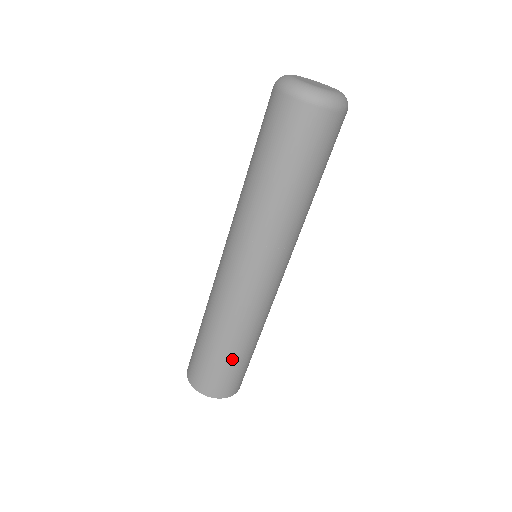
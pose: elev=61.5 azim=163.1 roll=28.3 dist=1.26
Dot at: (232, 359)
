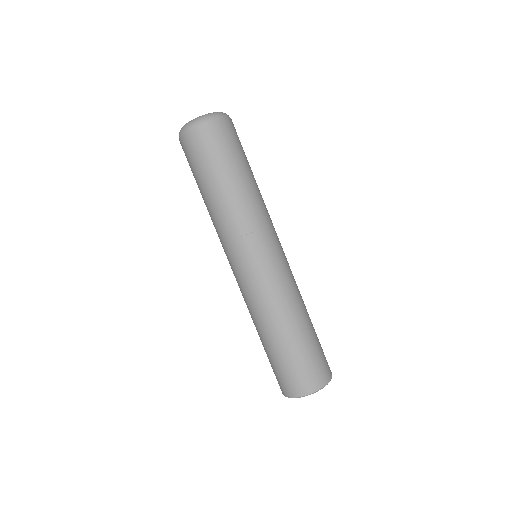
Dot at: (281, 350)
